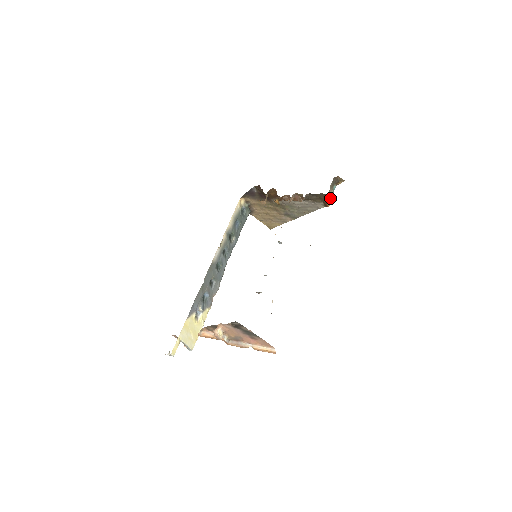
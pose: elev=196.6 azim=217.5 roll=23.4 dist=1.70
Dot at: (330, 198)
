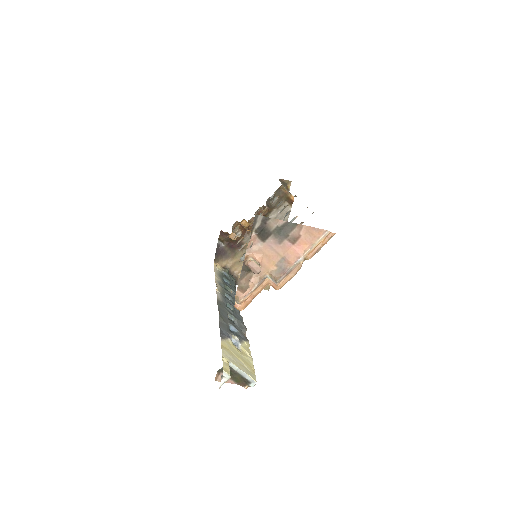
Dot at: occluded
